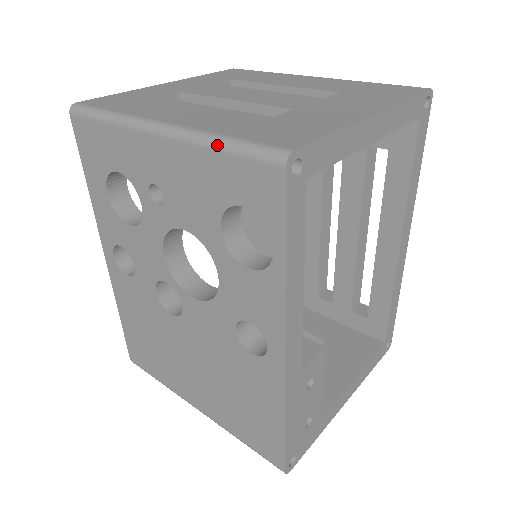
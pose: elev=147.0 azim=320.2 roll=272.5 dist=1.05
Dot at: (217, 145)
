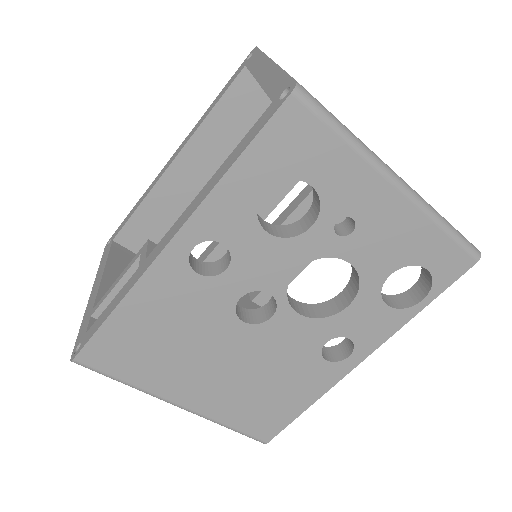
Dot at: (445, 227)
